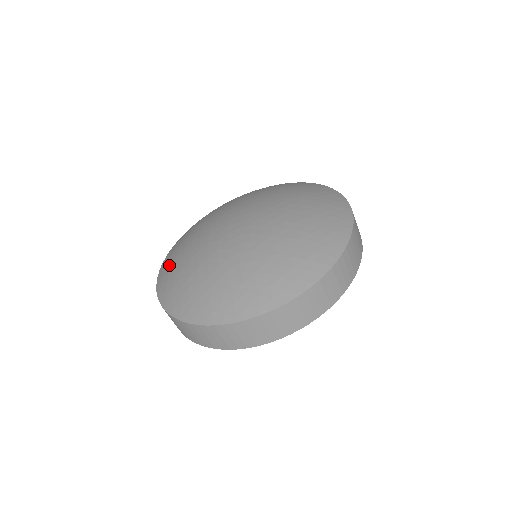
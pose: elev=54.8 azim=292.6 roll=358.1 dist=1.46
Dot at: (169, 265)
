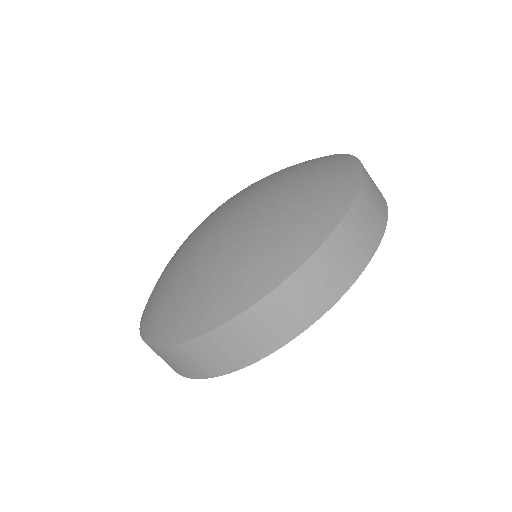
Dot at: (152, 291)
